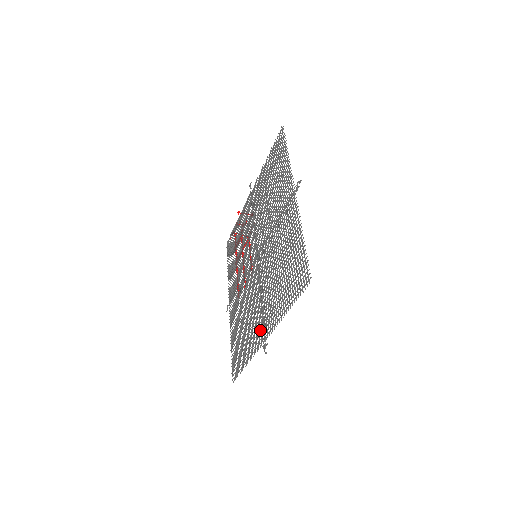
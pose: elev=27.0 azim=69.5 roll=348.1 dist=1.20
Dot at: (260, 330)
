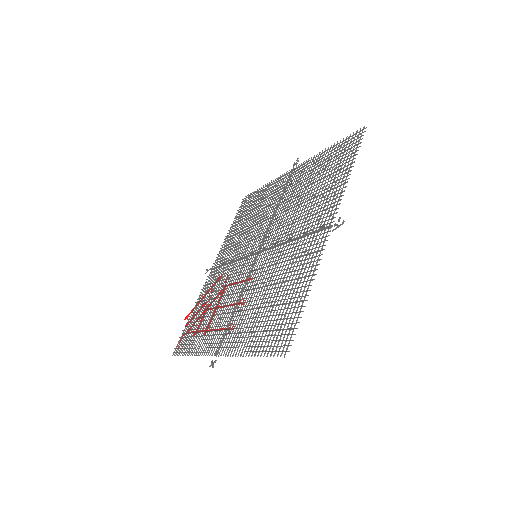
Dot at: (315, 238)
